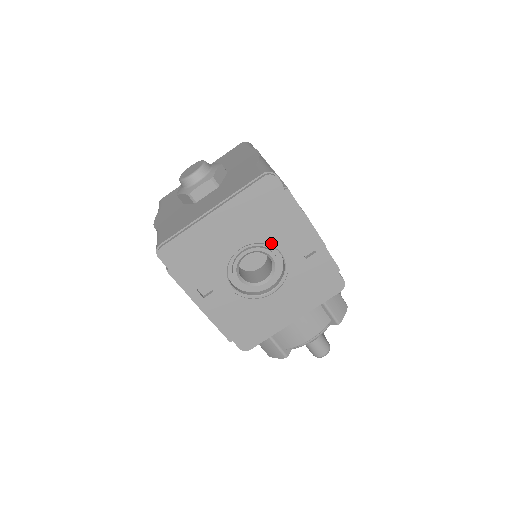
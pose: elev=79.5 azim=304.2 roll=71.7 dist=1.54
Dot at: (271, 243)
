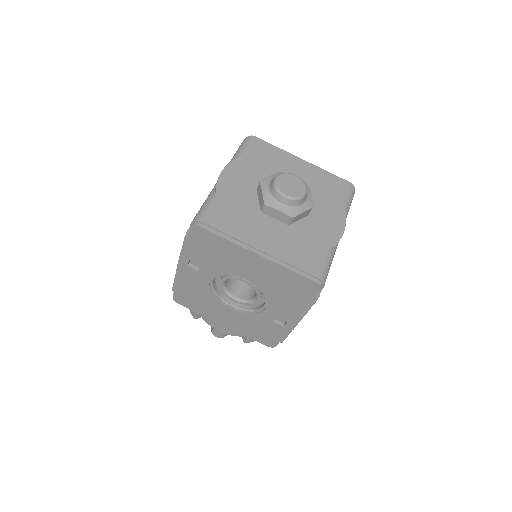
Dot at: (267, 298)
